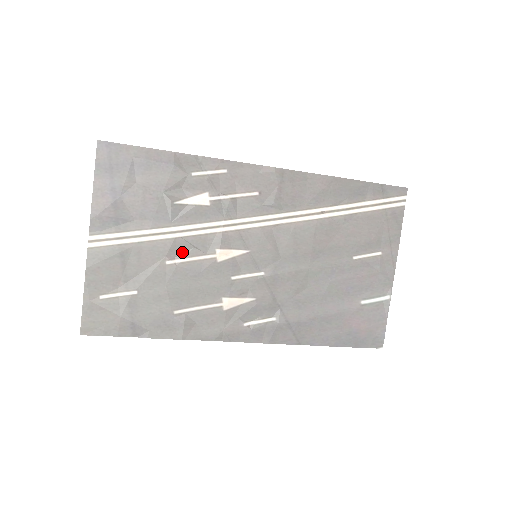
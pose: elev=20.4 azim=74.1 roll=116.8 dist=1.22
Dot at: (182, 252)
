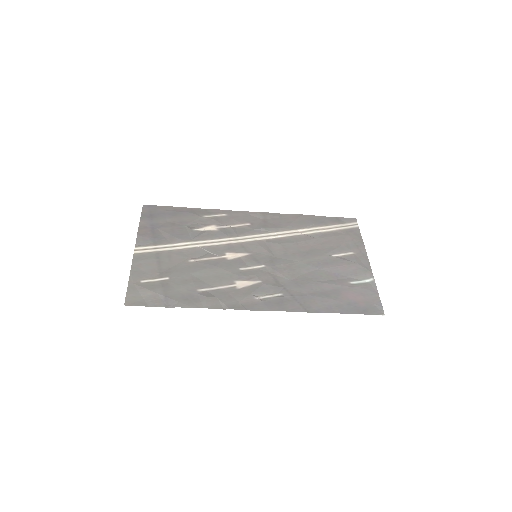
Dot at: (201, 255)
